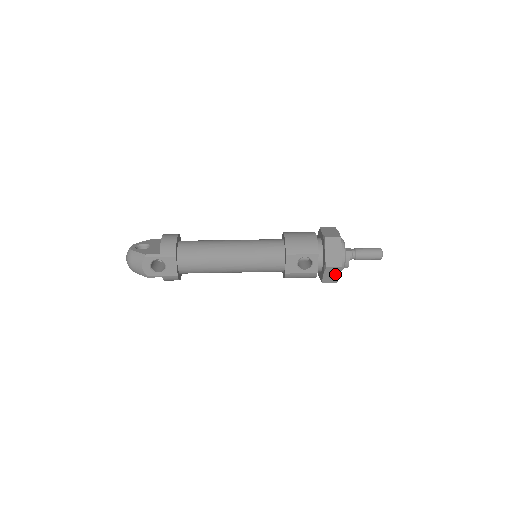
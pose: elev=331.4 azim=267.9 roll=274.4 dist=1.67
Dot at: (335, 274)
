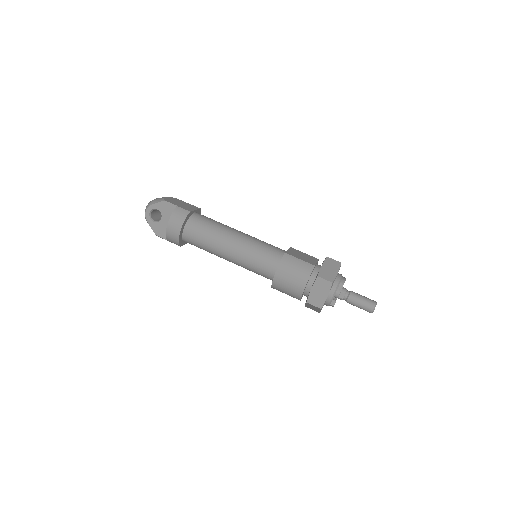
Dot at: occluded
